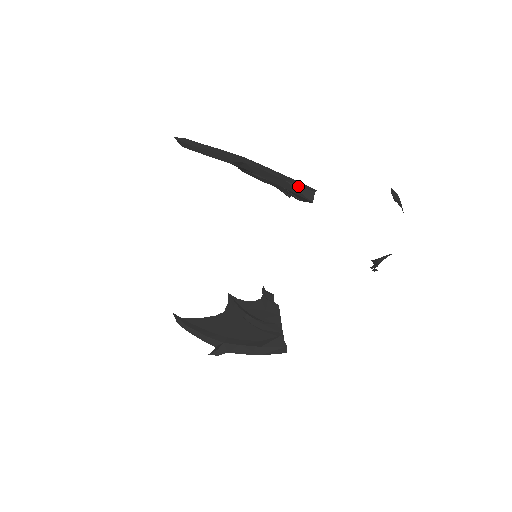
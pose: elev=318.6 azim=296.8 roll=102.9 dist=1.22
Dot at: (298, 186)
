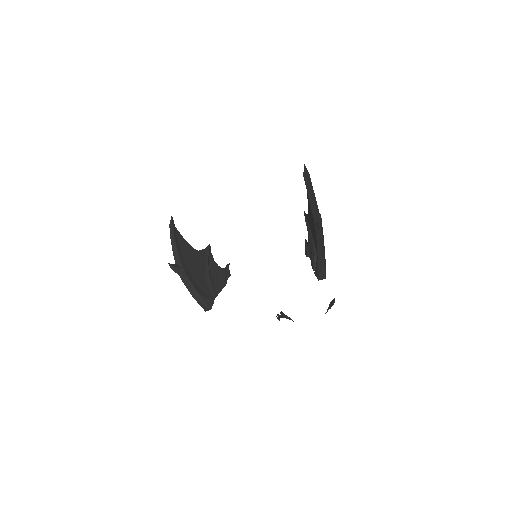
Dot at: (324, 268)
